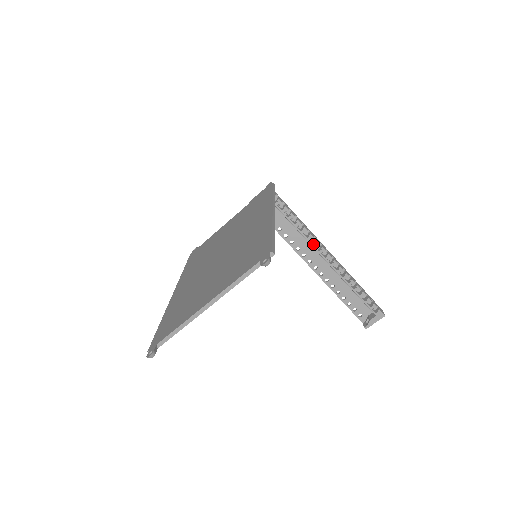
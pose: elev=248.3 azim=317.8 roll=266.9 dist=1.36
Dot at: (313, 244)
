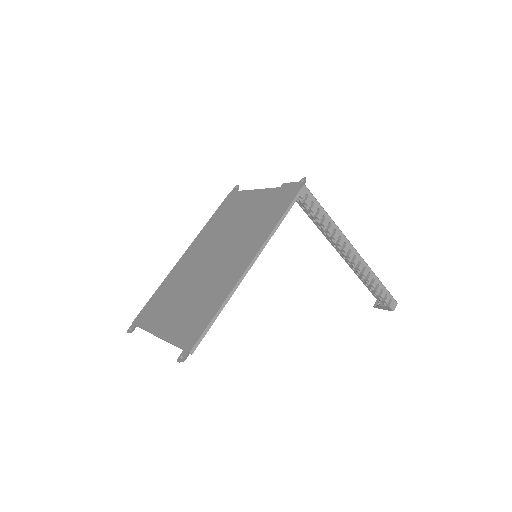
Dot at: (335, 243)
